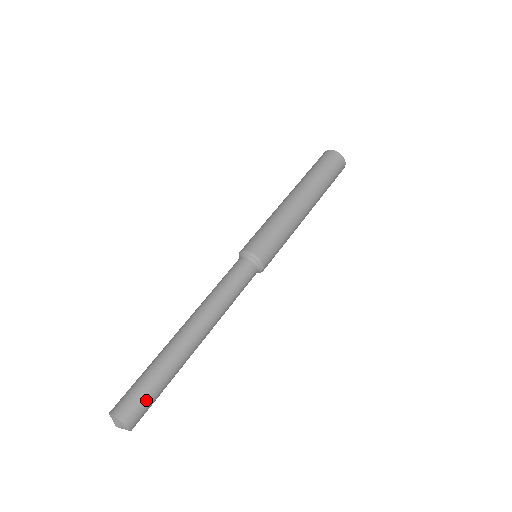
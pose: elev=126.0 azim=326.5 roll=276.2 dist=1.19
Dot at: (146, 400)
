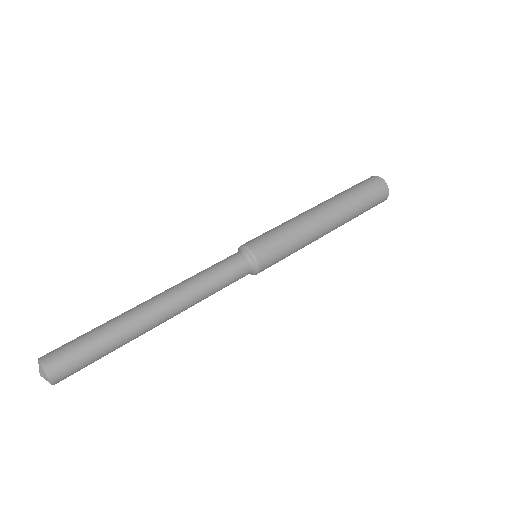
Dot at: (82, 364)
